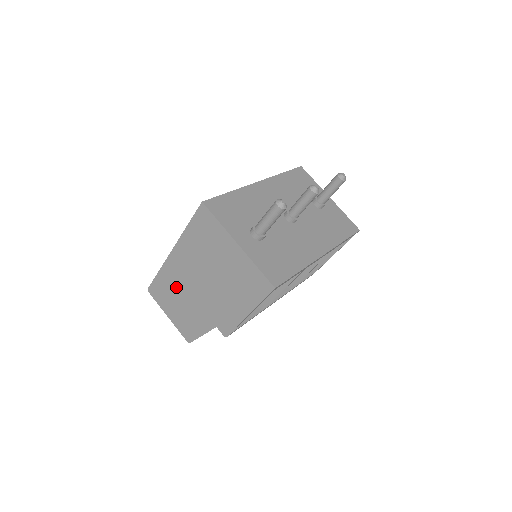
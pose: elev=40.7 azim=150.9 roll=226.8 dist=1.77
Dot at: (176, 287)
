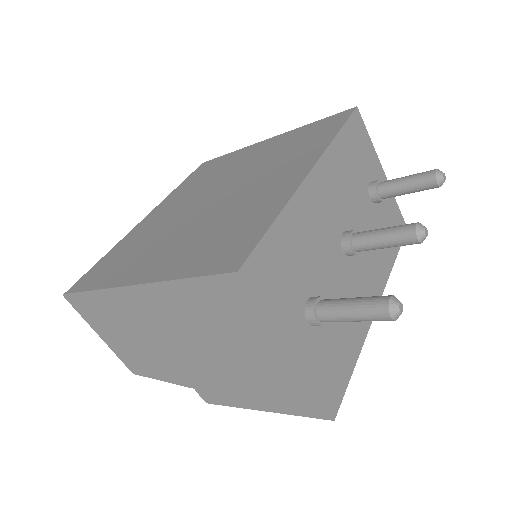
Dot at: (128, 323)
